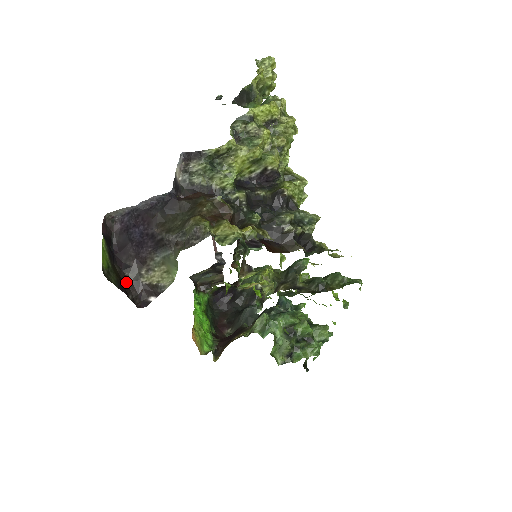
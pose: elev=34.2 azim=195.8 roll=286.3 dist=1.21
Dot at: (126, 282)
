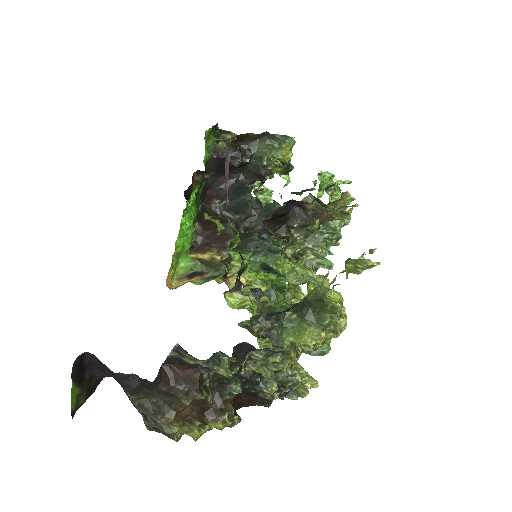
Dot at: (96, 378)
